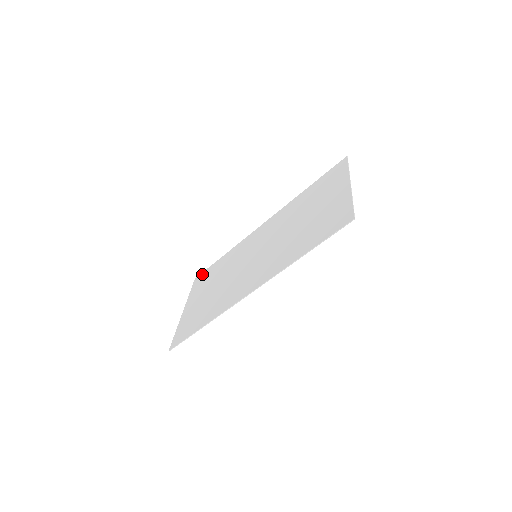
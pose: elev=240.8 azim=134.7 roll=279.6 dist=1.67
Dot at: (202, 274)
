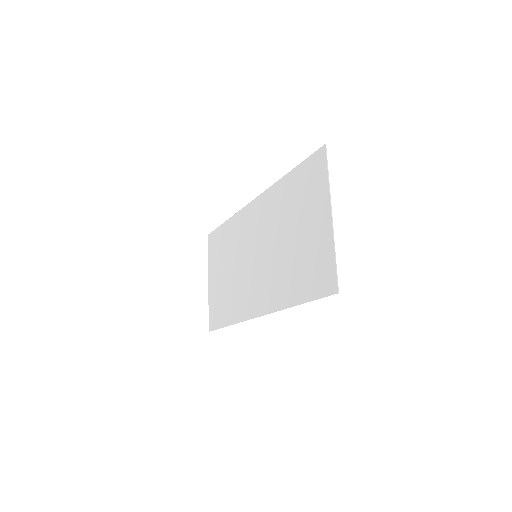
Dot at: (213, 235)
